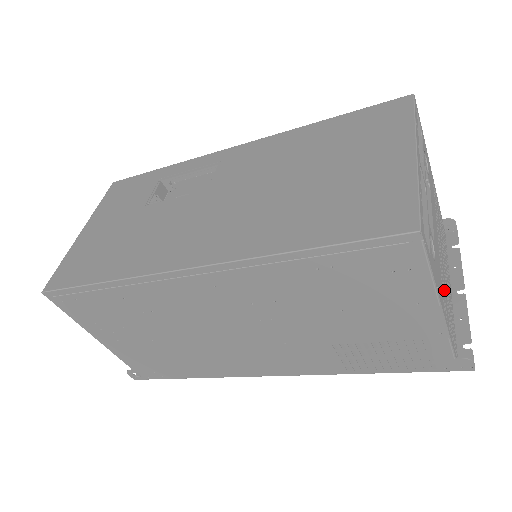
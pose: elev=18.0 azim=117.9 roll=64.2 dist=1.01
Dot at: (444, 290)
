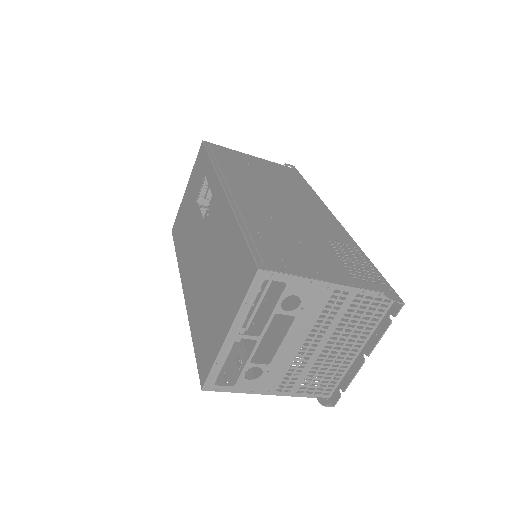
Dot at: occluded
